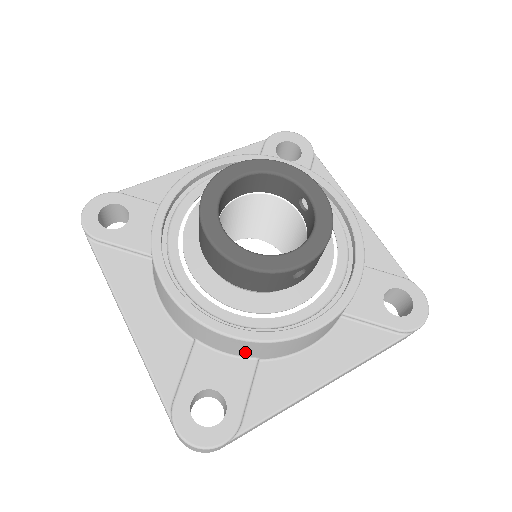
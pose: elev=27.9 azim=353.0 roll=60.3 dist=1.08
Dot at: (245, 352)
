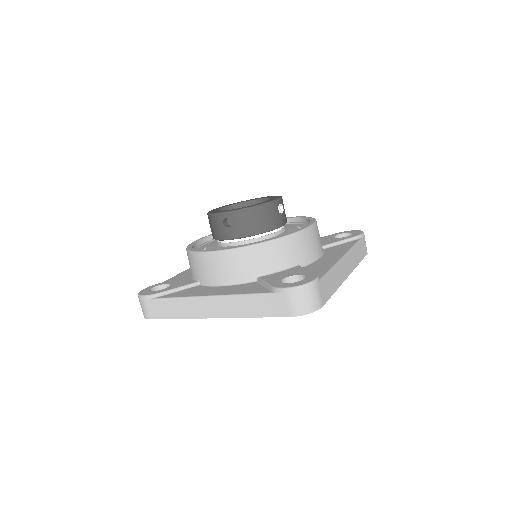
Dot at: (194, 271)
